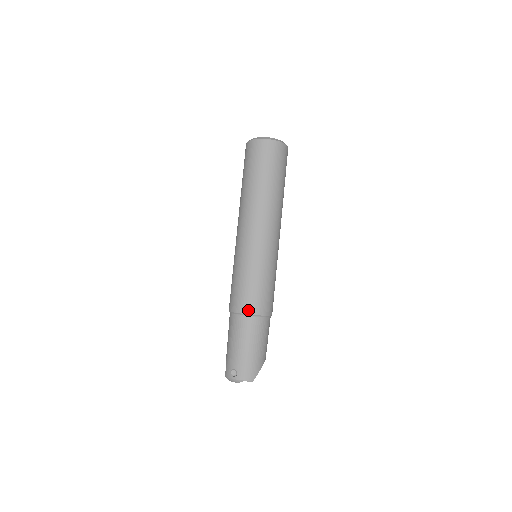
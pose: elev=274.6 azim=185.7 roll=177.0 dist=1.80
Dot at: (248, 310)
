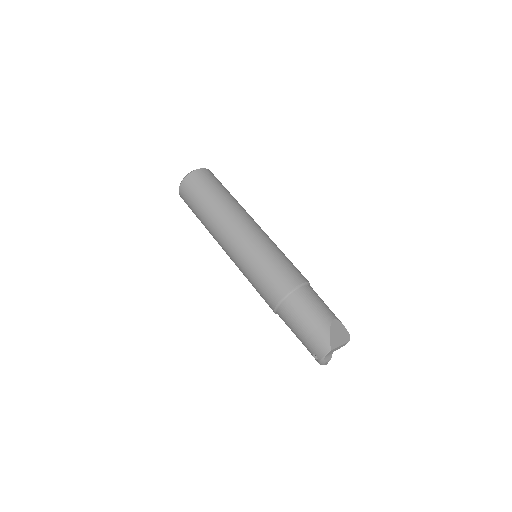
Dot at: (274, 302)
